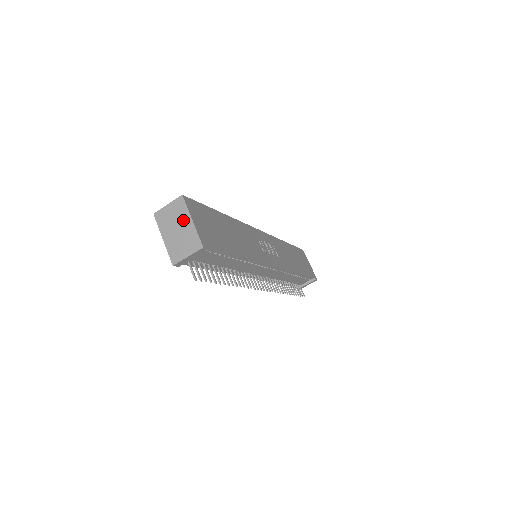
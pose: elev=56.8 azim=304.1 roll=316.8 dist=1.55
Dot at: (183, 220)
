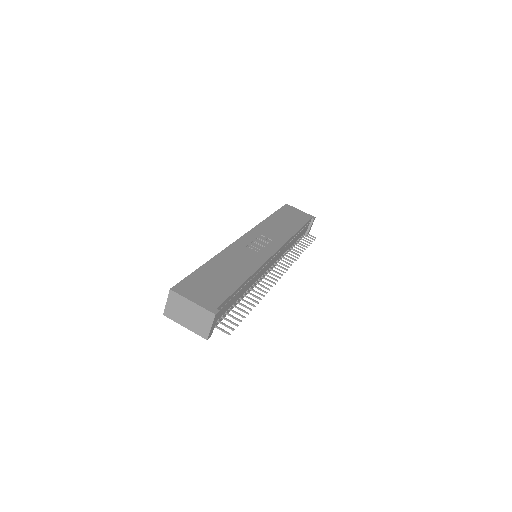
Dot at: (186, 306)
